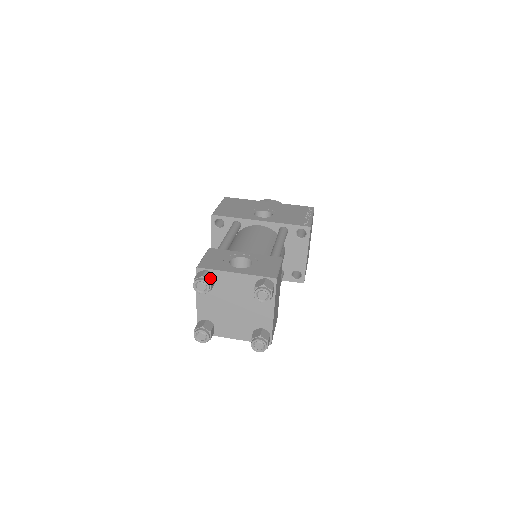
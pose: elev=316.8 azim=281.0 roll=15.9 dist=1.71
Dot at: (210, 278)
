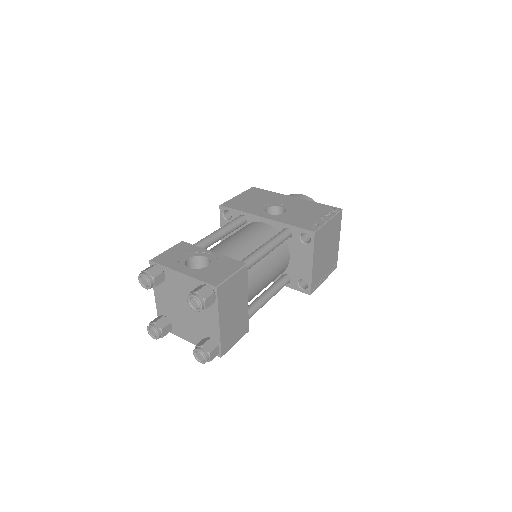
Dot at: (155, 274)
